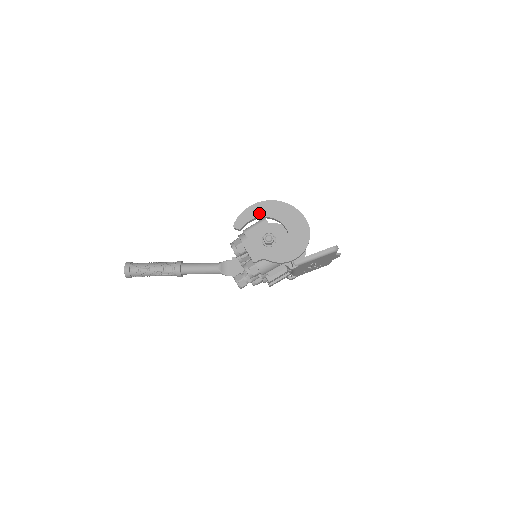
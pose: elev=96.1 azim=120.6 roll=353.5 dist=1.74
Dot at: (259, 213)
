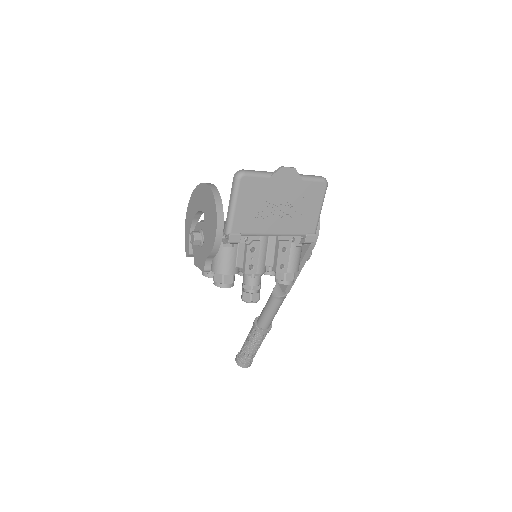
Dot at: (189, 224)
